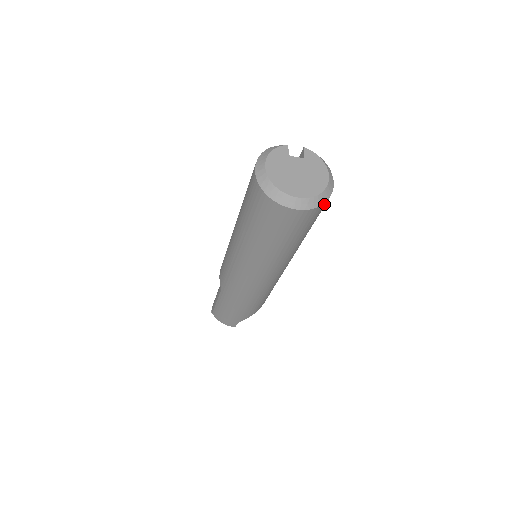
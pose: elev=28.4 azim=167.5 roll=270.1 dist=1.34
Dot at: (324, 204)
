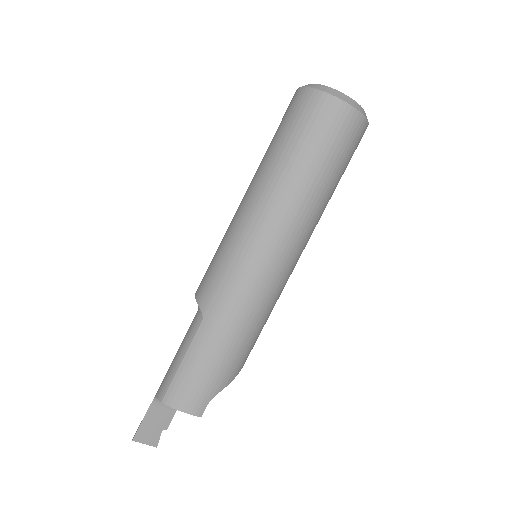
Dot at: occluded
